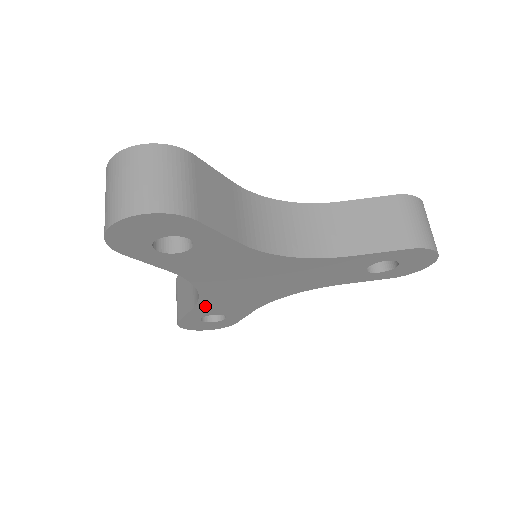
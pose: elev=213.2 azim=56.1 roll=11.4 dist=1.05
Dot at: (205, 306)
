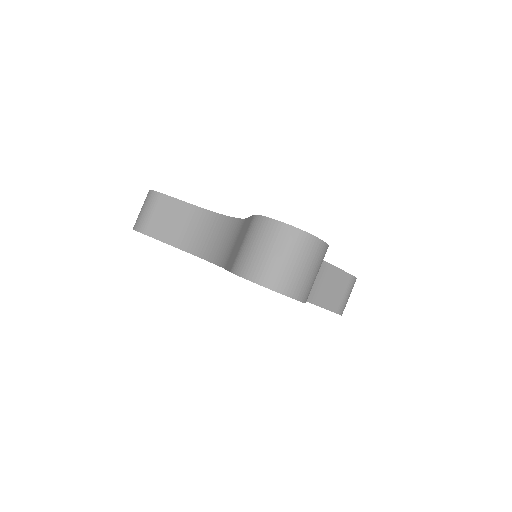
Dot at: occluded
